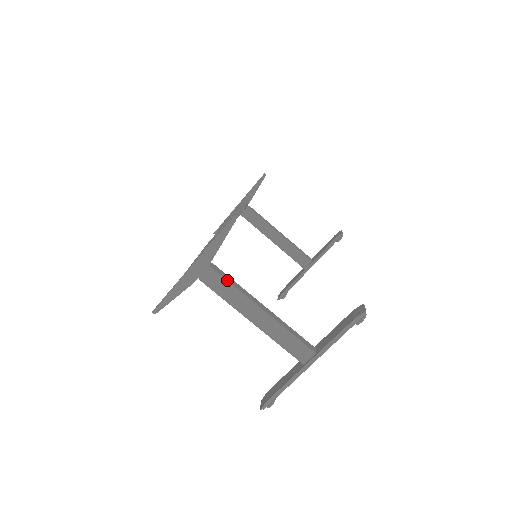
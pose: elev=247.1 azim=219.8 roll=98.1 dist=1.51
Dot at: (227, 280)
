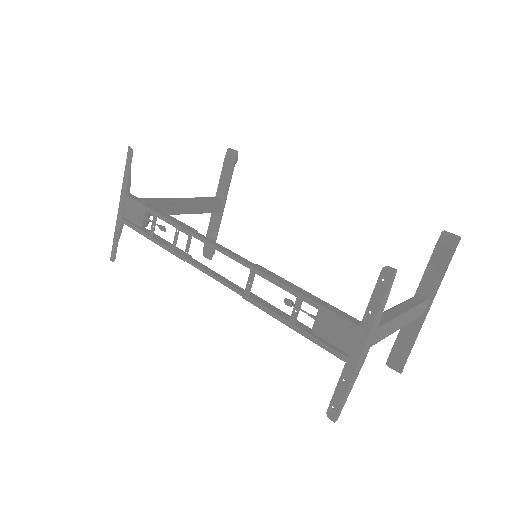
Dot at: (382, 325)
